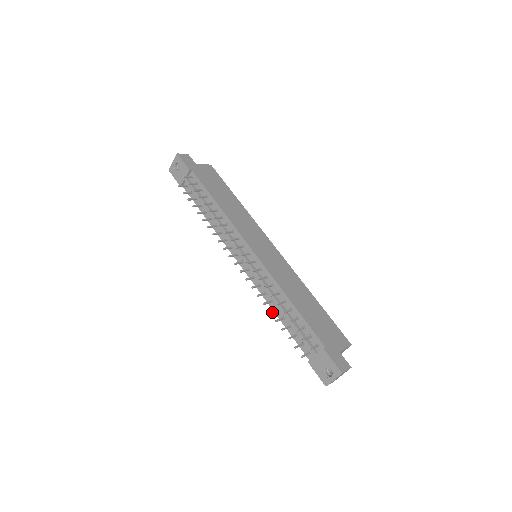
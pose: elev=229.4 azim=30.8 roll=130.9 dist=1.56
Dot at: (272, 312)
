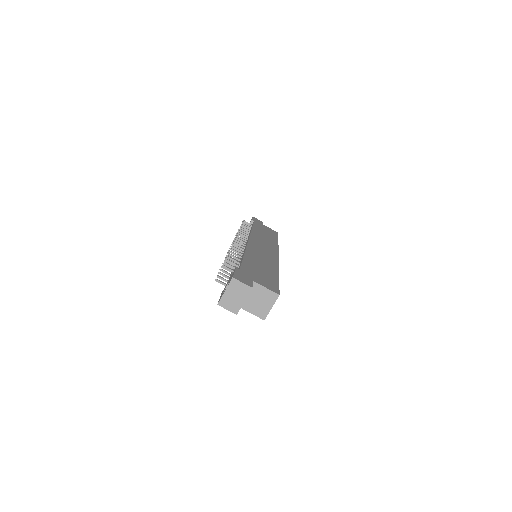
Dot at: occluded
